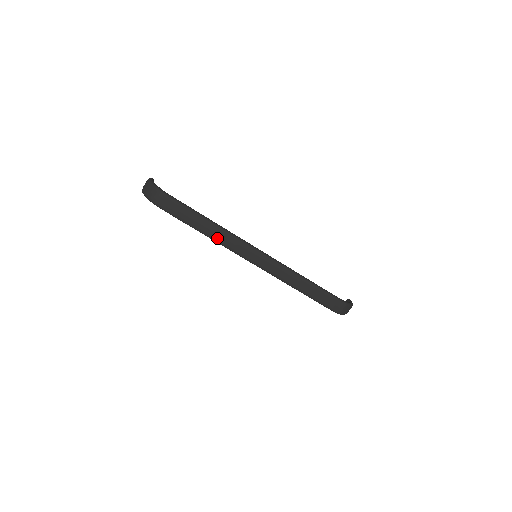
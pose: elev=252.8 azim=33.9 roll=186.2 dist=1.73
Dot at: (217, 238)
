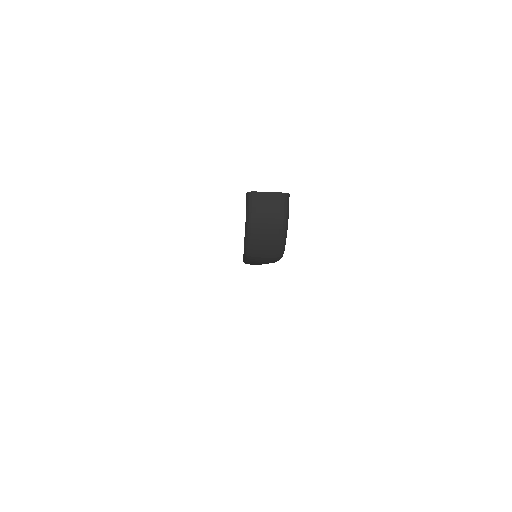
Dot at: (252, 263)
